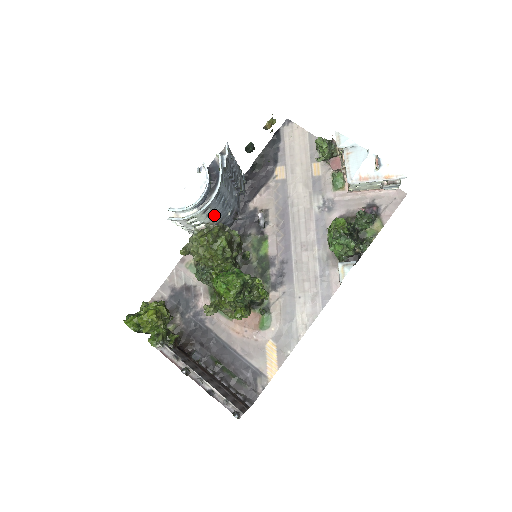
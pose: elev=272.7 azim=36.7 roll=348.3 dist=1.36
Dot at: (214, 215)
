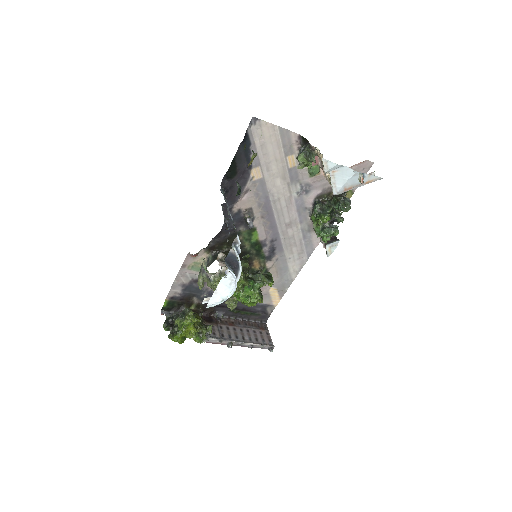
Dot at: occluded
